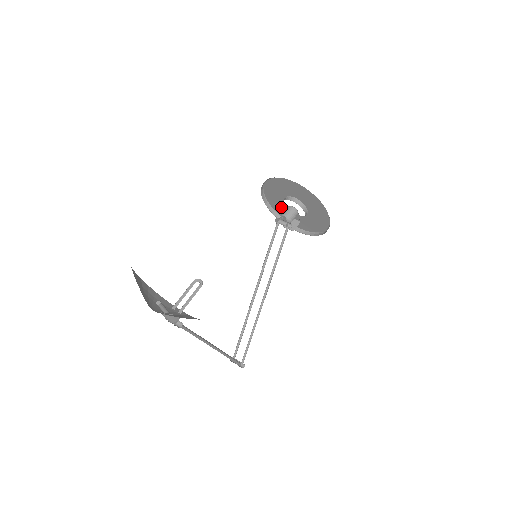
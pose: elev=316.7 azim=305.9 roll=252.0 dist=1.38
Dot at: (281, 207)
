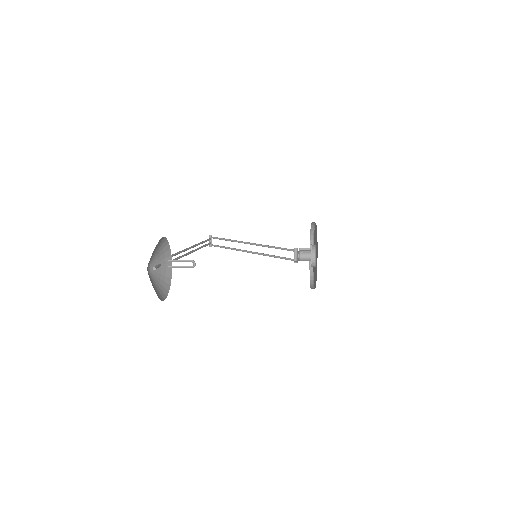
Dot at: occluded
